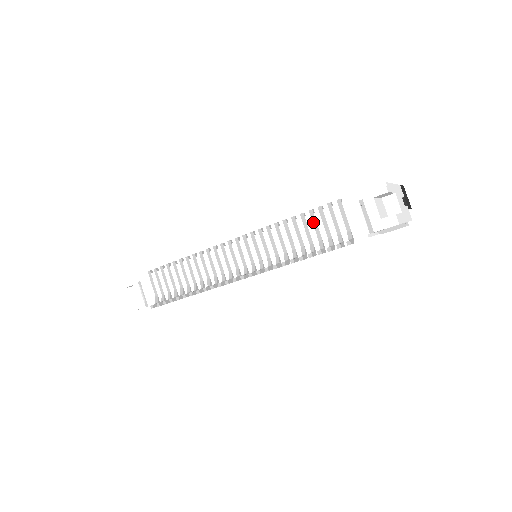
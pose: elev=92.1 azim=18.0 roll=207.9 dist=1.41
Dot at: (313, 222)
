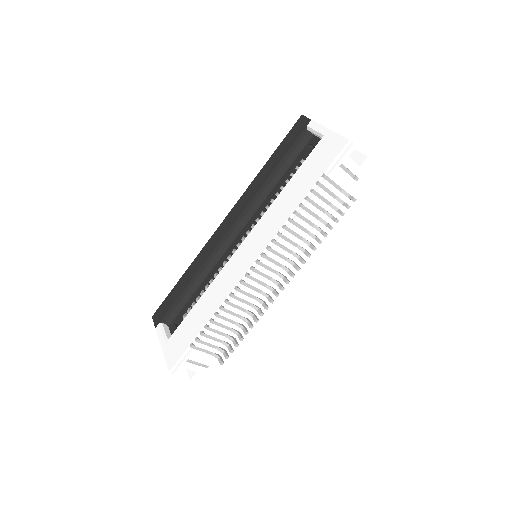
Dot at: (313, 205)
